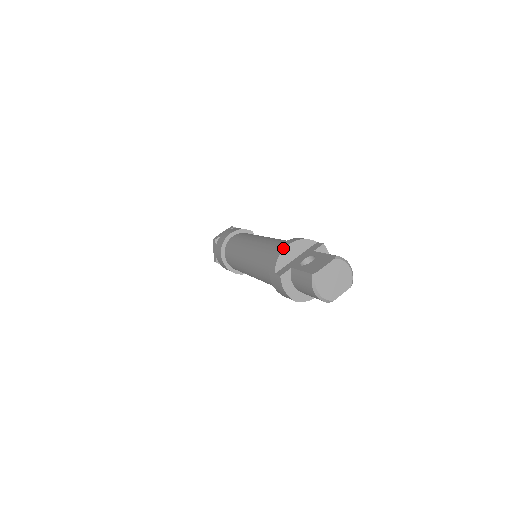
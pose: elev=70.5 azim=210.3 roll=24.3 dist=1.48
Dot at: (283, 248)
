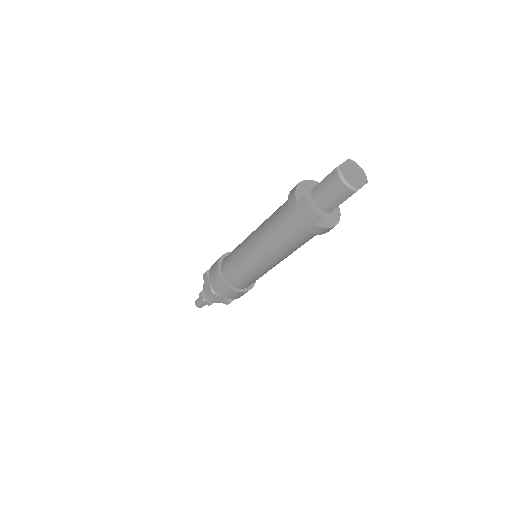
Dot at: (297, 184)
